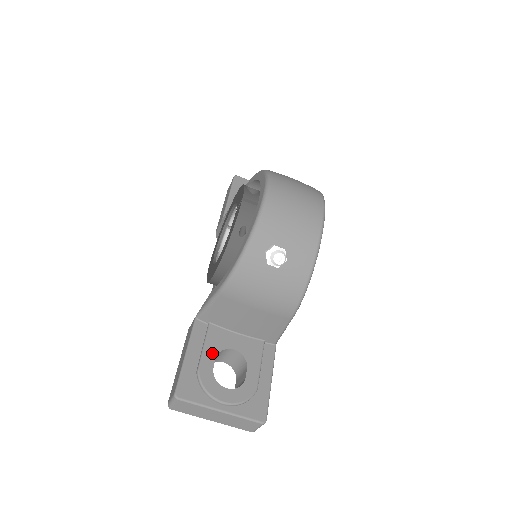
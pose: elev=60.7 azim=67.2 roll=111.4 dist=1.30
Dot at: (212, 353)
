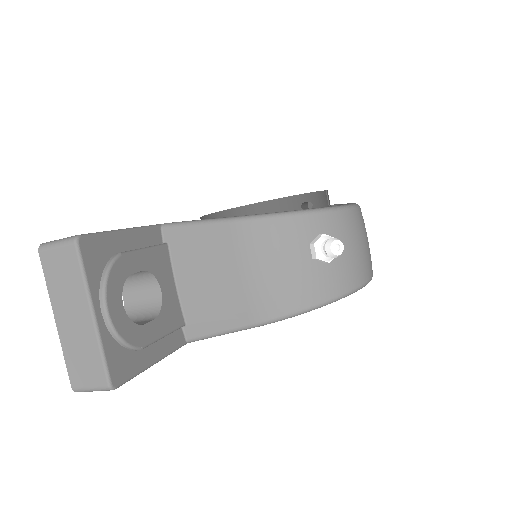
Dot at: (145, 263)
